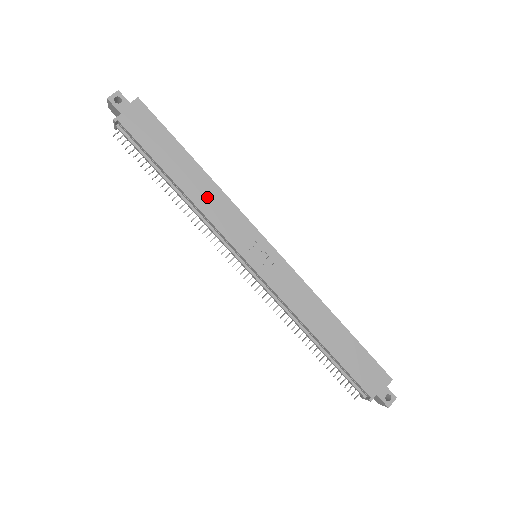
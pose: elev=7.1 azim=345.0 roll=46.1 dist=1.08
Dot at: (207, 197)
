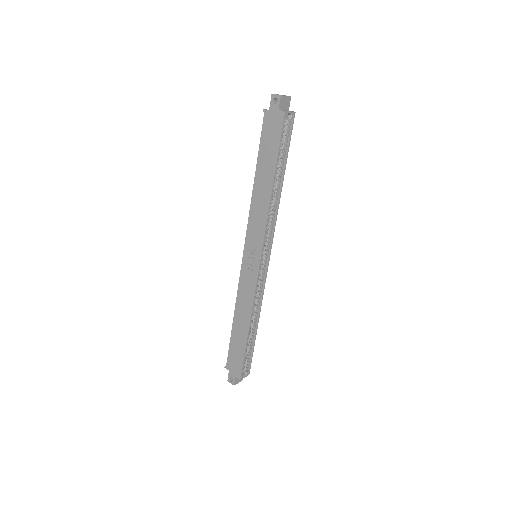
Dot at: (260, 203)
